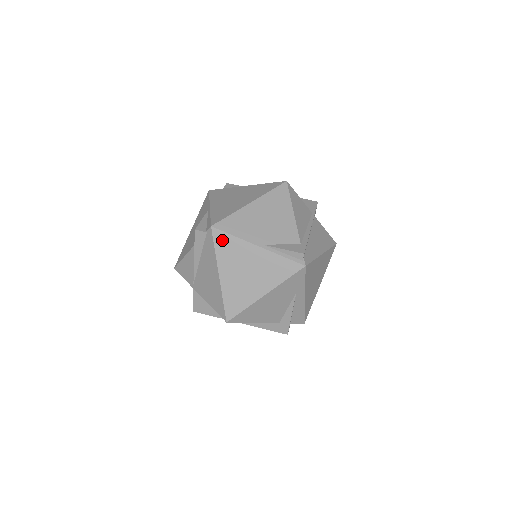
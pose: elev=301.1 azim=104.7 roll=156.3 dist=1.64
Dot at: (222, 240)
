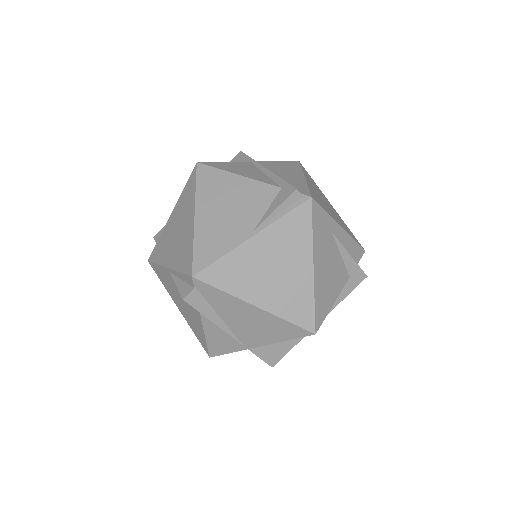
Dot at: (217, 275)
